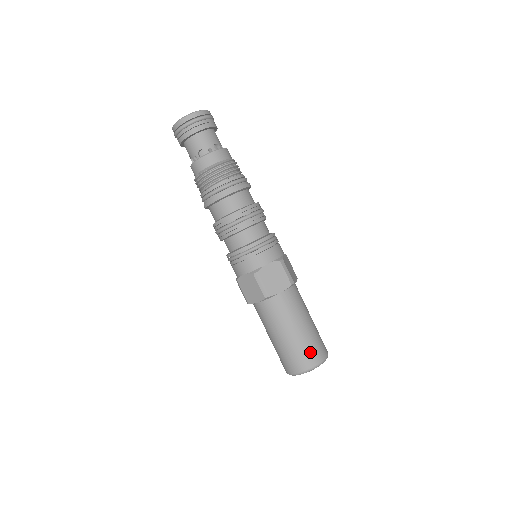
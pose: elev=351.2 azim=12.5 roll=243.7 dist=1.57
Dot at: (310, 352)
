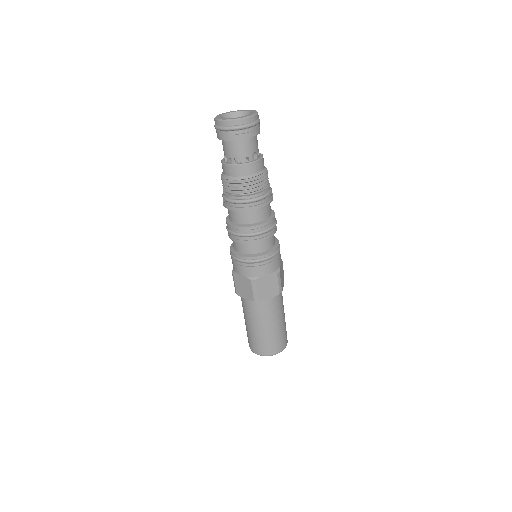
Dot at: (255, 344)
